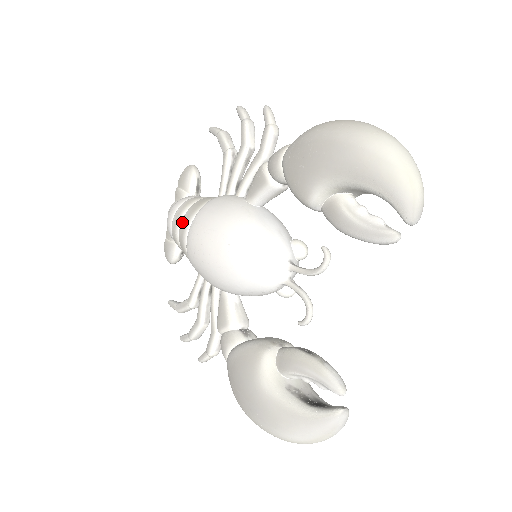
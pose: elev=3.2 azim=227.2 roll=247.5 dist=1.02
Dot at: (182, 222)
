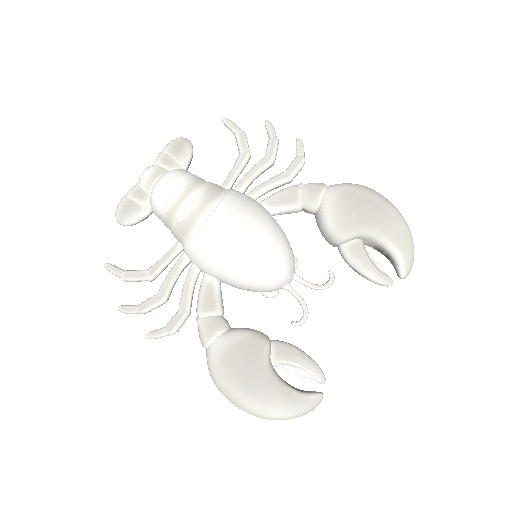
Dot at: (200, 199)
